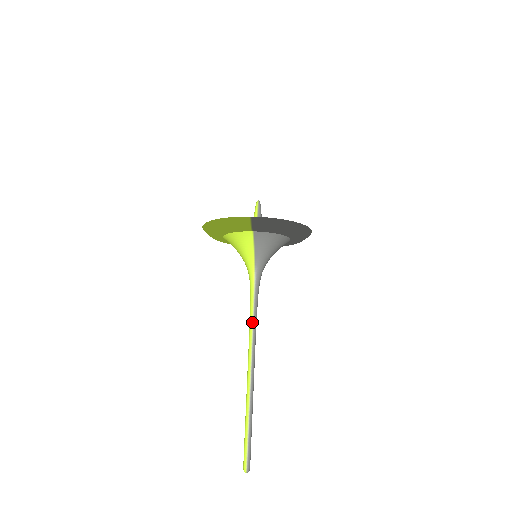
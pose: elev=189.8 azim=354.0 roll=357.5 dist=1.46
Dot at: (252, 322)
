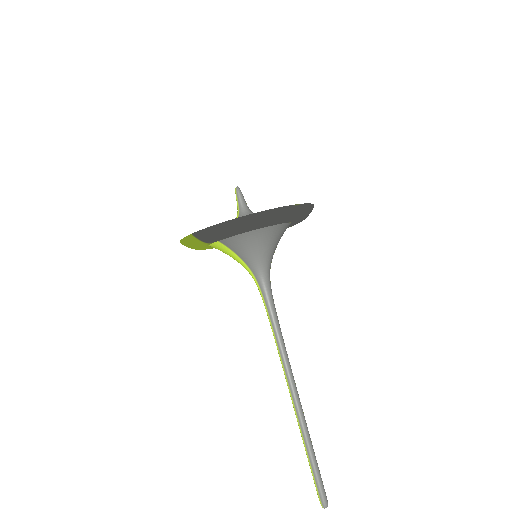
Dot at: (274, 337)
